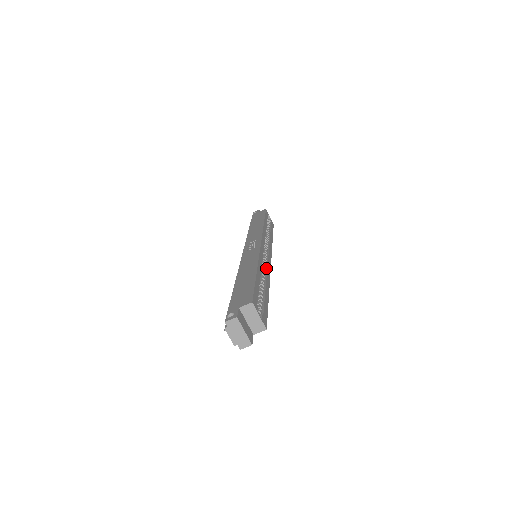
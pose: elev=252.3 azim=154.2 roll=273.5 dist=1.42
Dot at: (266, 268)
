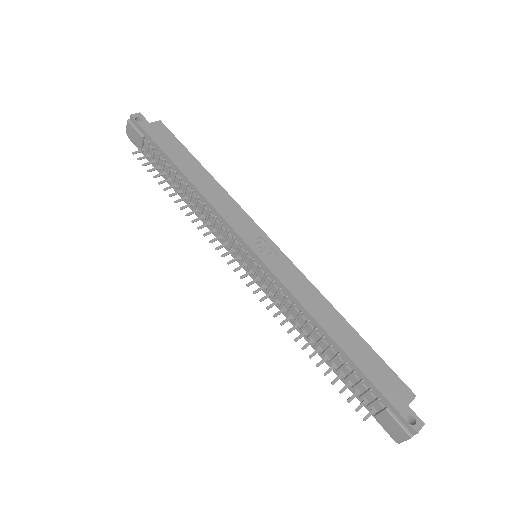
Dot at: occluded
